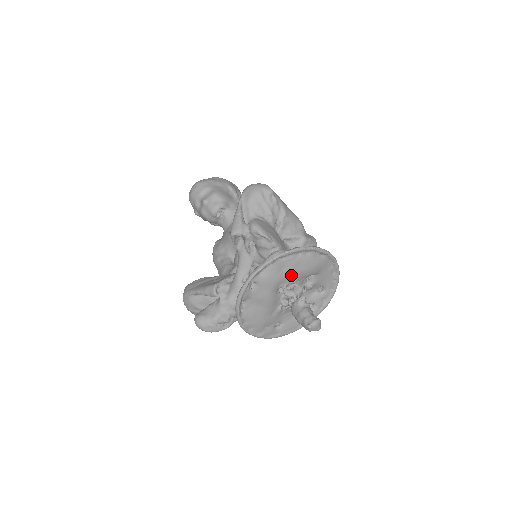
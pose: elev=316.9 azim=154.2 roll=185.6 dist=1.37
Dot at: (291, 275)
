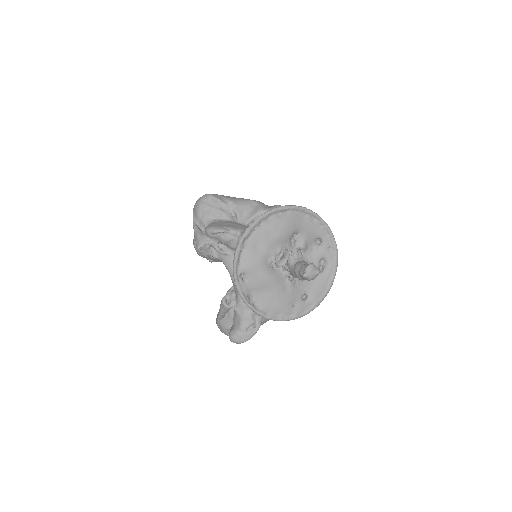
Dot at: (270, 247)
